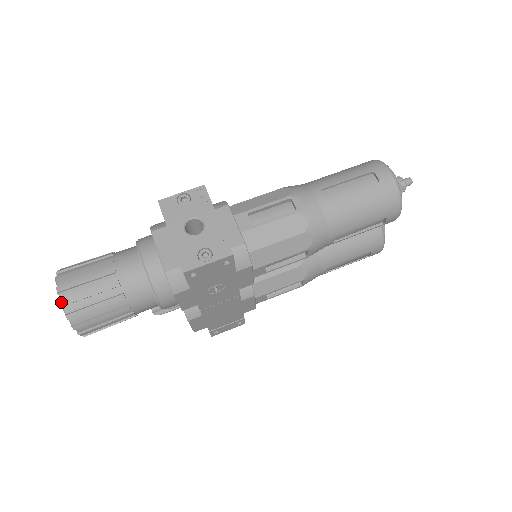
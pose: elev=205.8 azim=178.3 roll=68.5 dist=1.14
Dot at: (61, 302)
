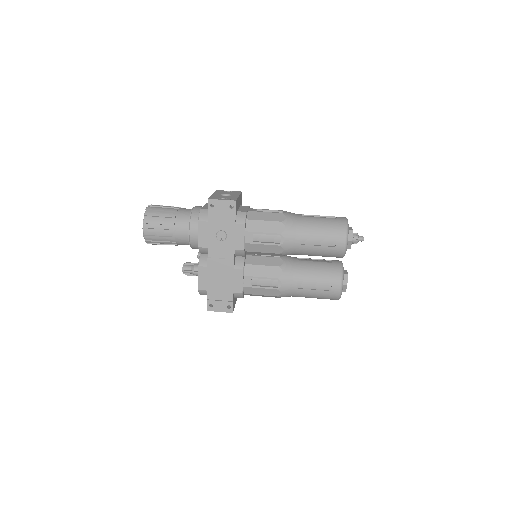
Dot at: (147, 208)
